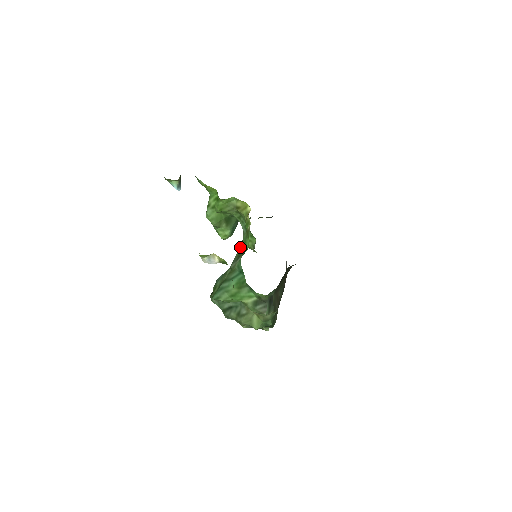
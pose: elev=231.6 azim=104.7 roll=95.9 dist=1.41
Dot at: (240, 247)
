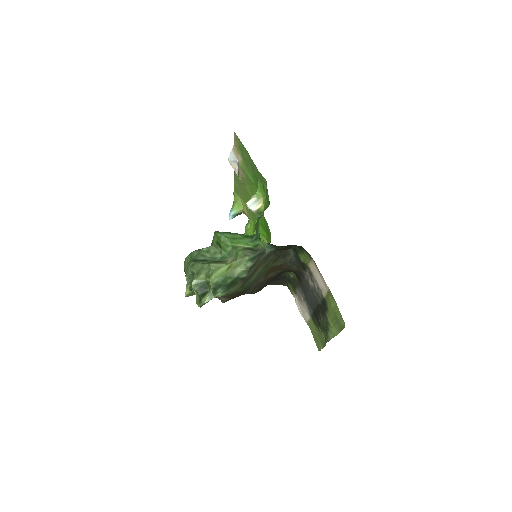
Dot at: occluded
